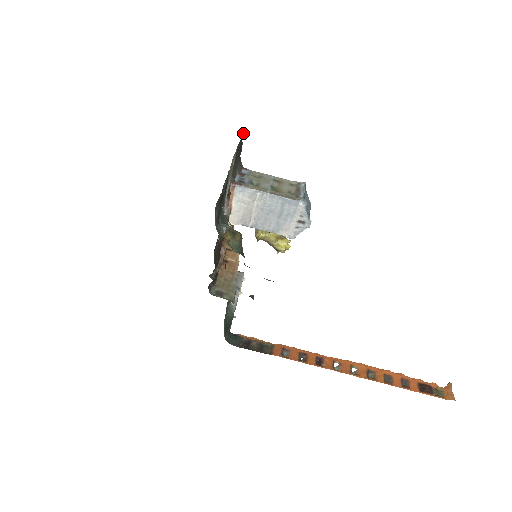
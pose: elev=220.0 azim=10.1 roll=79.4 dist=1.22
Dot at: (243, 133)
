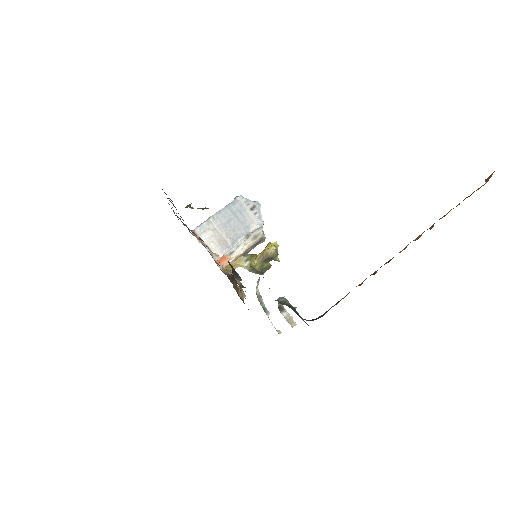
Dot at: occluded
